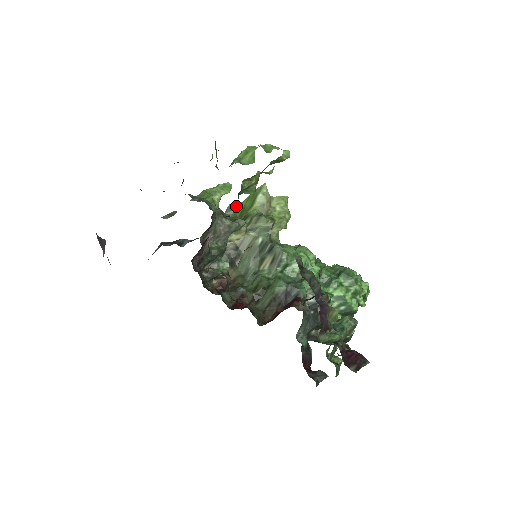
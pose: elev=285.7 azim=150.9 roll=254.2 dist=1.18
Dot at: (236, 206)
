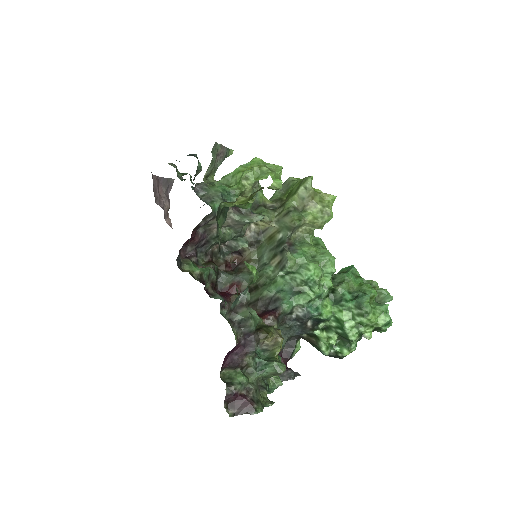
Dot at: (291, 183)
